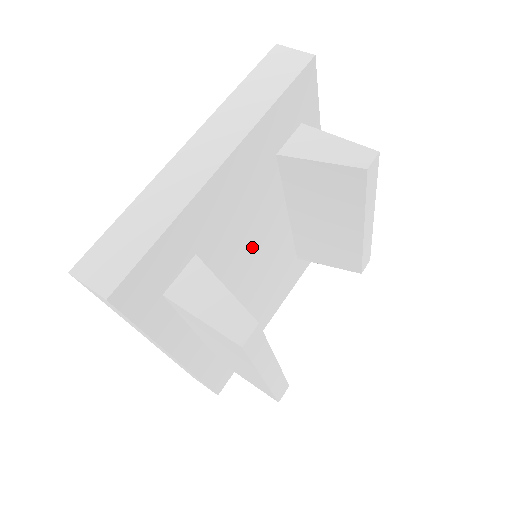
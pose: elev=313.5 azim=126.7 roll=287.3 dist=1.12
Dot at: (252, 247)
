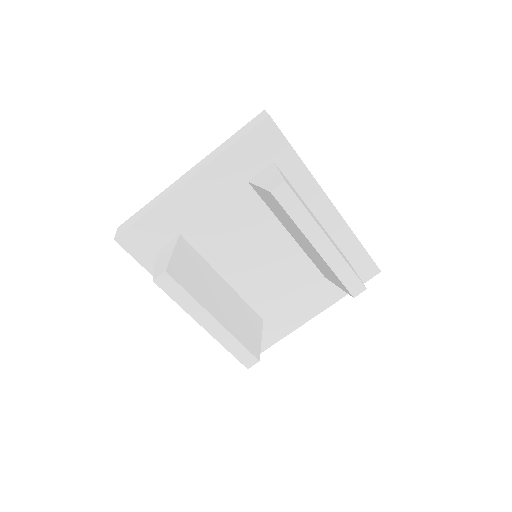
Dot at: (245, 246)
